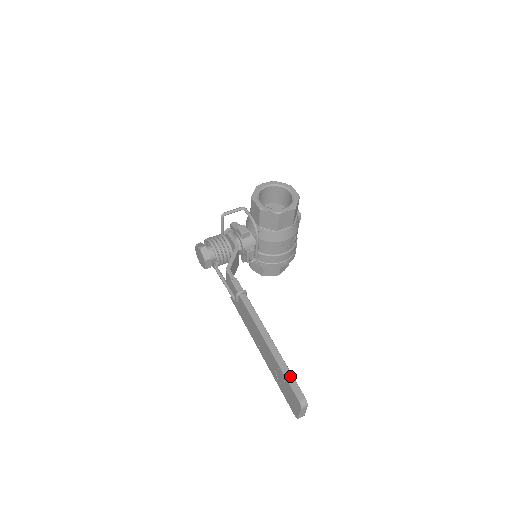
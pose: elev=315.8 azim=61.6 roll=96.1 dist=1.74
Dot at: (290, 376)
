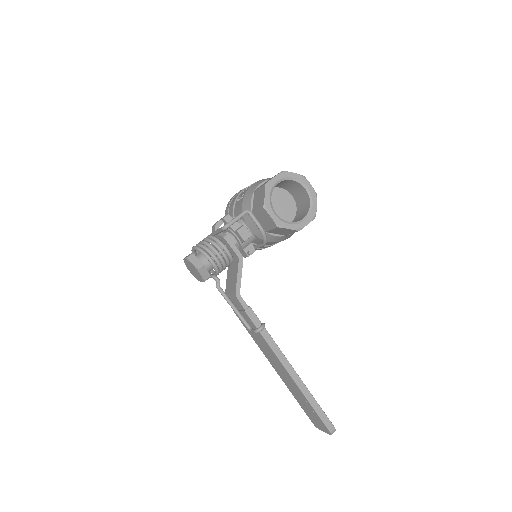
Dot at: (320, 410)
